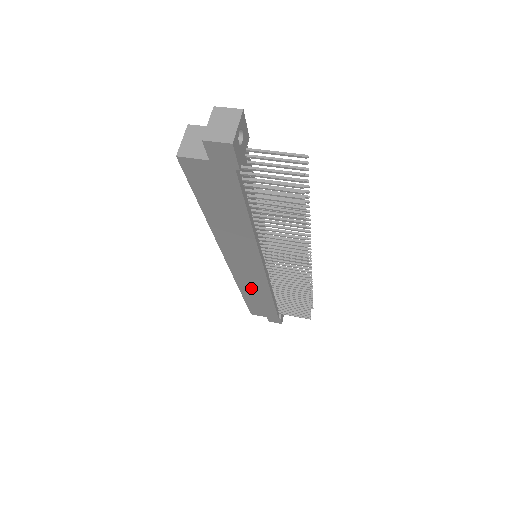
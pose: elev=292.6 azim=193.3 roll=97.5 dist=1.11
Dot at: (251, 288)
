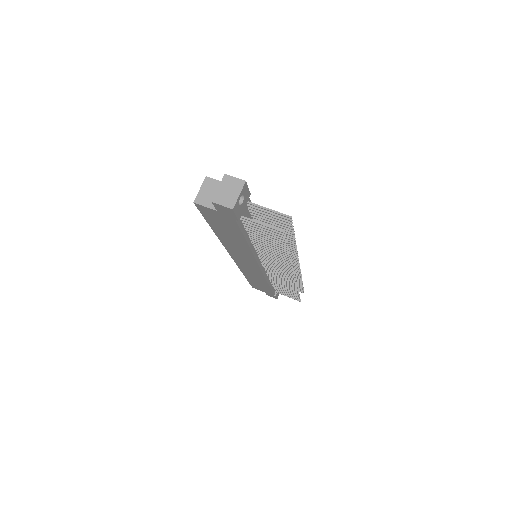
Dot at: (251, 275)
